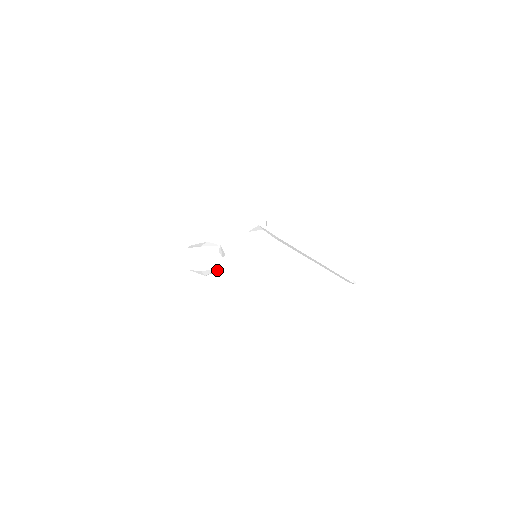
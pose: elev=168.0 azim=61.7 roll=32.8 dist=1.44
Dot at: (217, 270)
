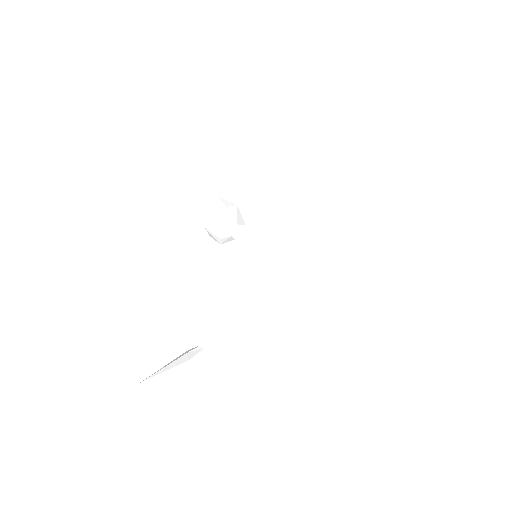
Dot at: occluded
